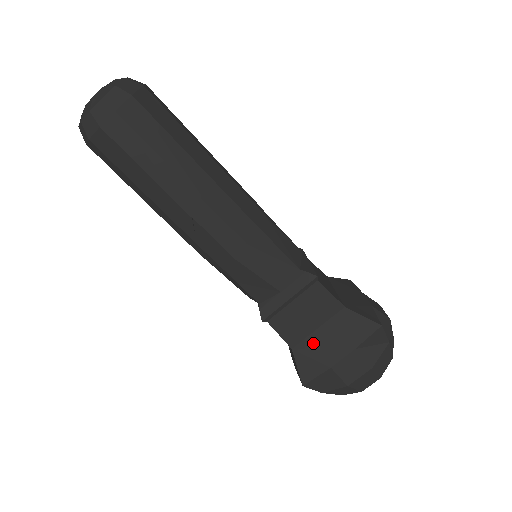
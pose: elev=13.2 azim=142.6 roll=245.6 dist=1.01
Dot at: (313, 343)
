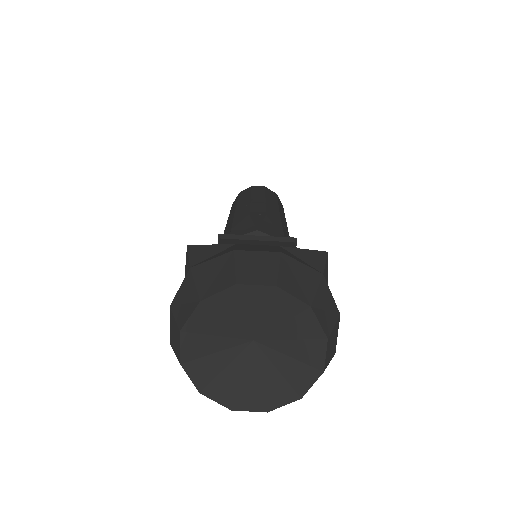
Dot at: occluded
